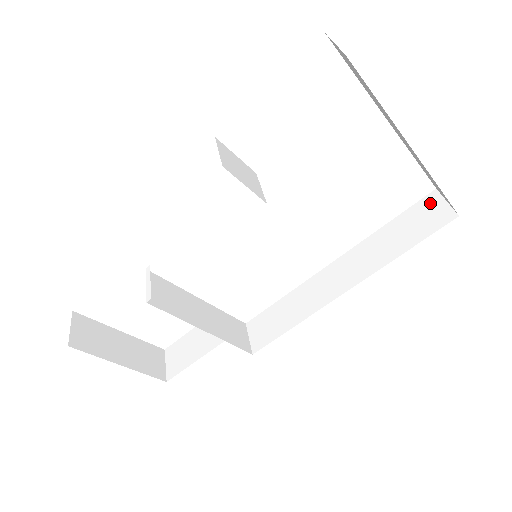
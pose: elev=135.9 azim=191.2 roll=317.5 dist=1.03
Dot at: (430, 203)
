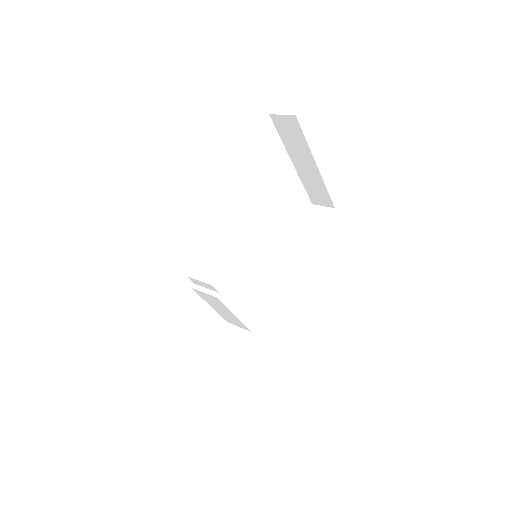
Dot at: (315, 211)
